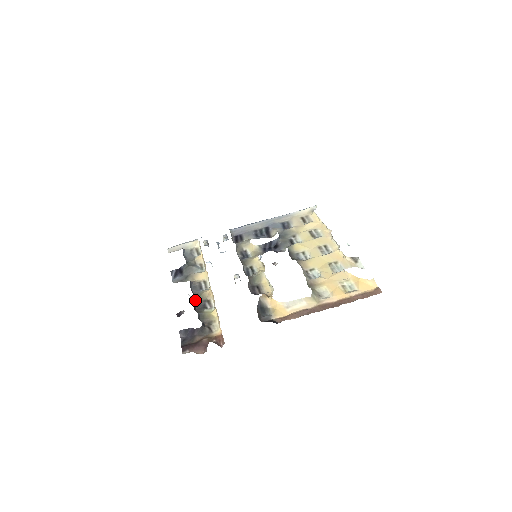
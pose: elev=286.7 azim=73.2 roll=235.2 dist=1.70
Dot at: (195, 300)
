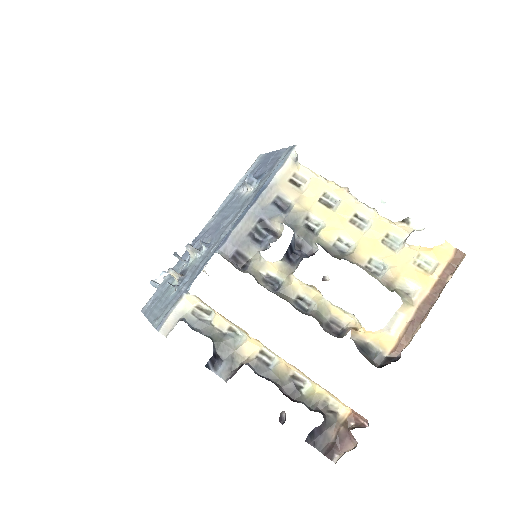
Dot at: (279, 387)
